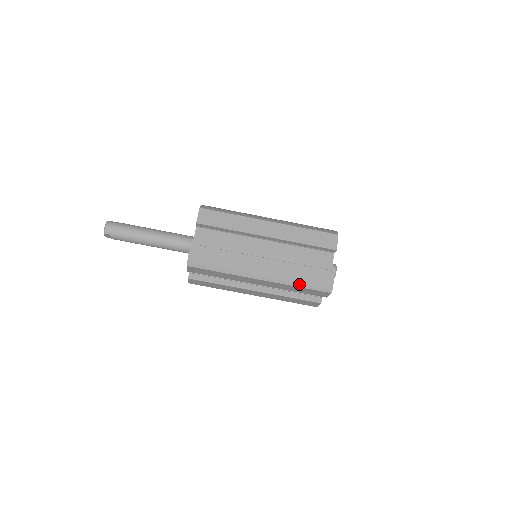
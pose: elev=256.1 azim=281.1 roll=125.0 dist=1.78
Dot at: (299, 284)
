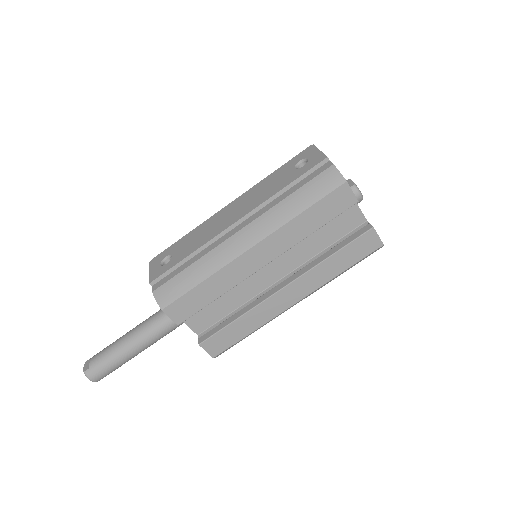
Dot at: occluded
